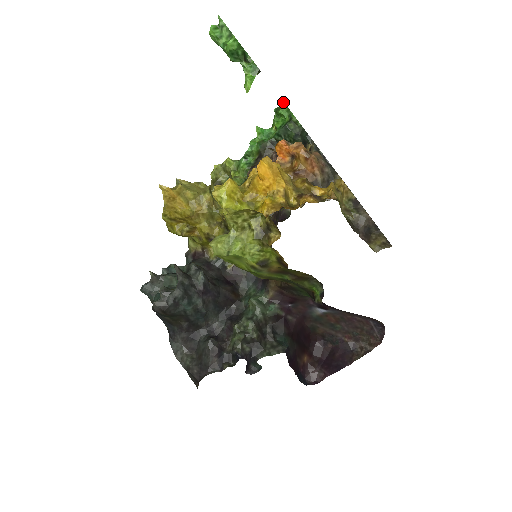
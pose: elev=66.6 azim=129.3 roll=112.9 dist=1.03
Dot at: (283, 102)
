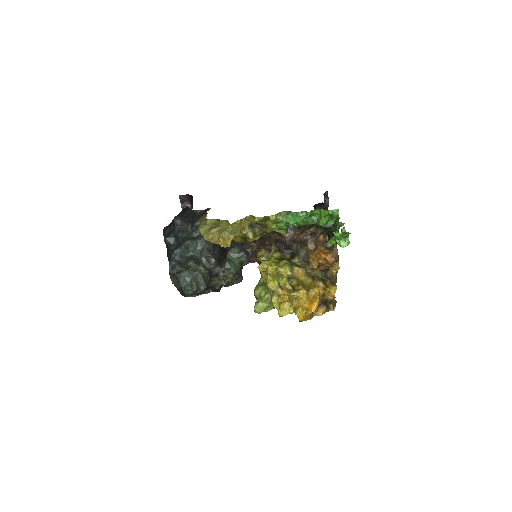
Dot at: (338, 211)
